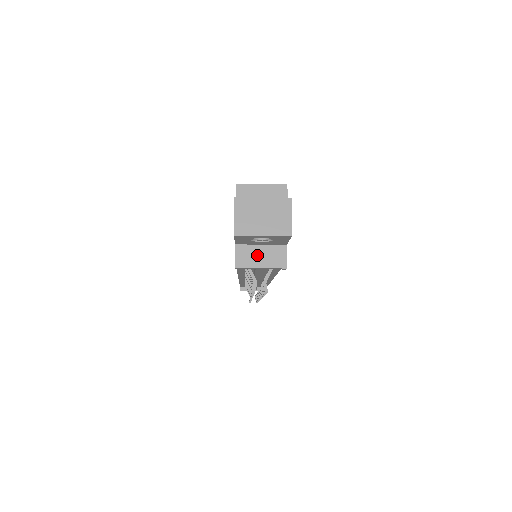
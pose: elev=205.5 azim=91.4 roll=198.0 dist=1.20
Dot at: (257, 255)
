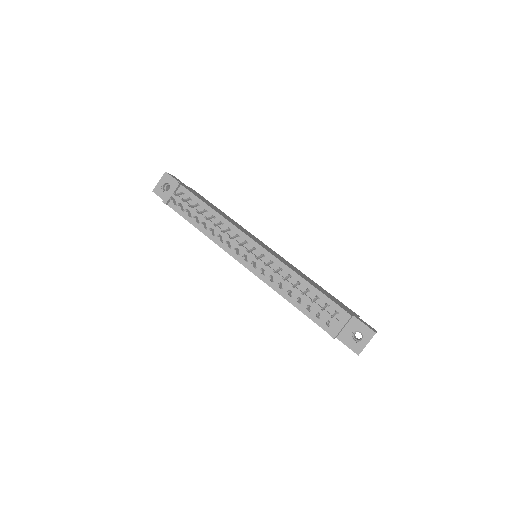
Dot at: occluded
